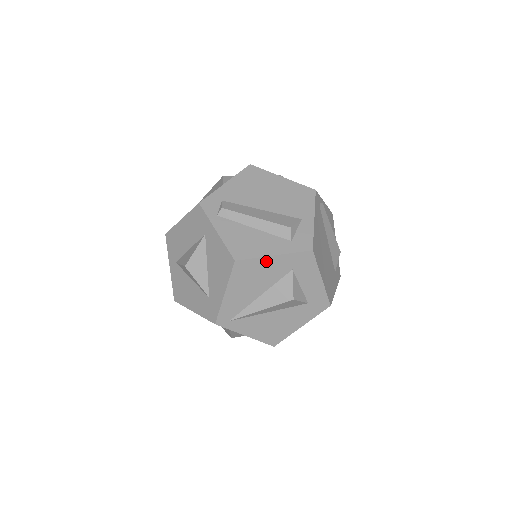
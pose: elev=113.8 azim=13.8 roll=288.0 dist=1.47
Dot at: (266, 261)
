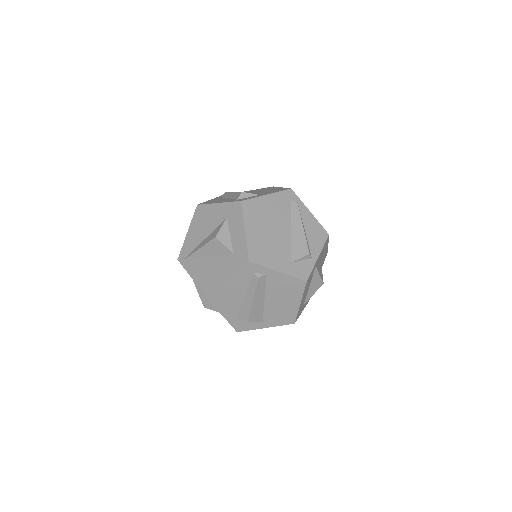
Dot at: (213, 207)
